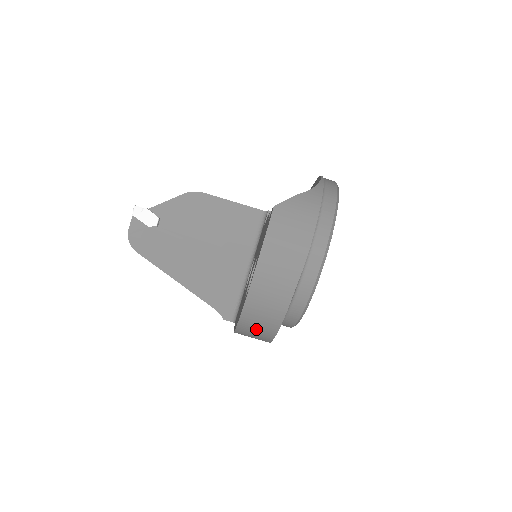
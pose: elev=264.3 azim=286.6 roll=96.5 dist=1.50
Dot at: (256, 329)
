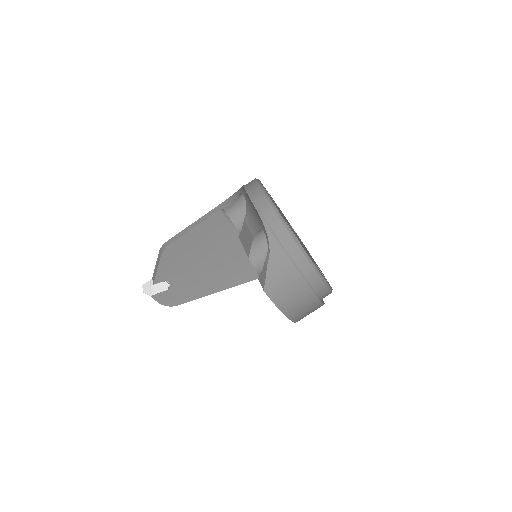
Dot at: occluded
